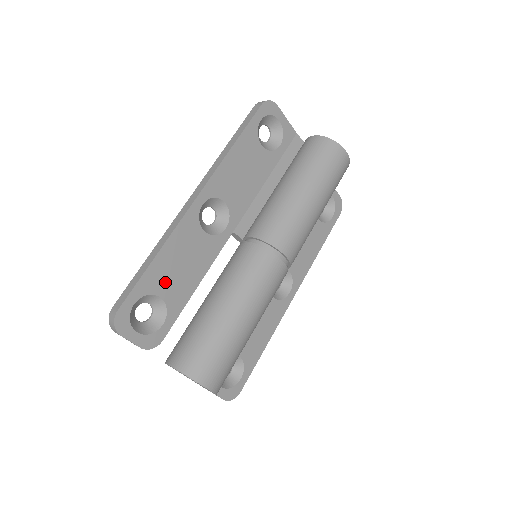
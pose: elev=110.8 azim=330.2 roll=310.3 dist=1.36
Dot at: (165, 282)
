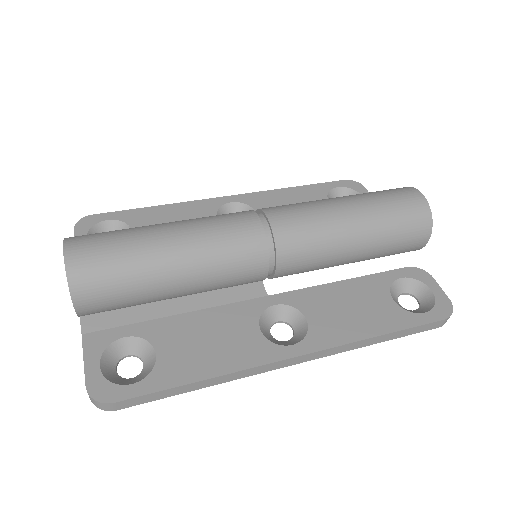
Dot at: (147, 225)
